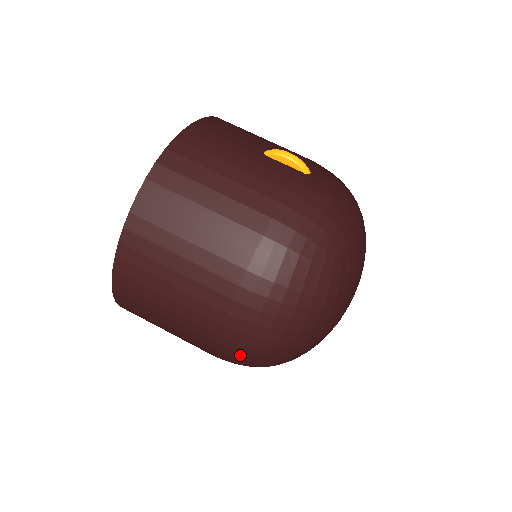
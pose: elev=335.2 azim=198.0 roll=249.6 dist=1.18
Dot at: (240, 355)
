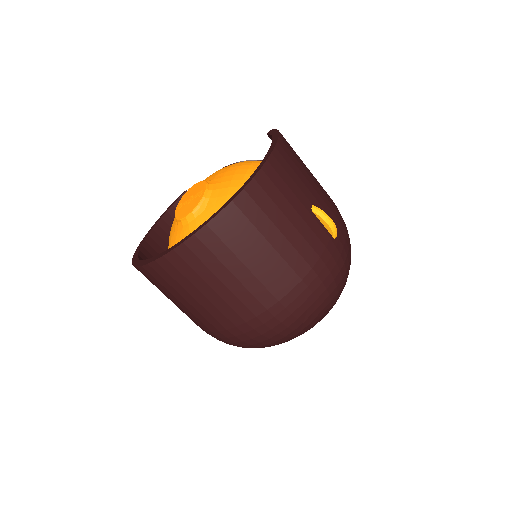
Dot at: (224, 342)
